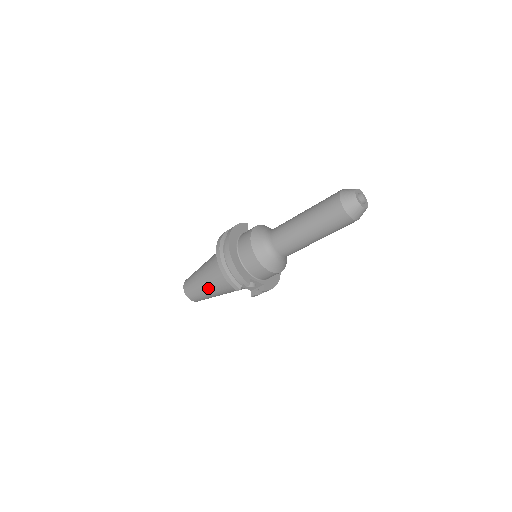
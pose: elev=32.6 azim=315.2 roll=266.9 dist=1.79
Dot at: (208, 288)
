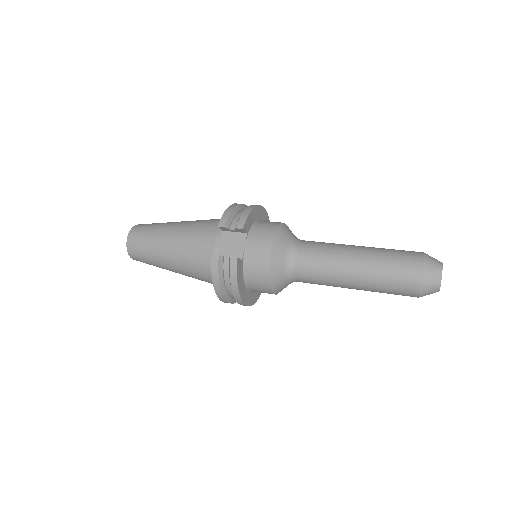
Dot at: occluded
